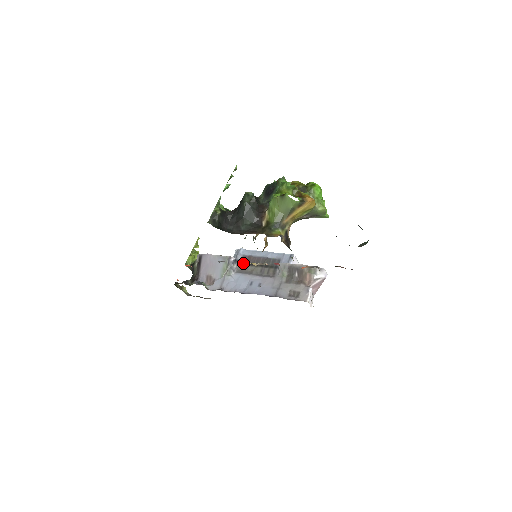
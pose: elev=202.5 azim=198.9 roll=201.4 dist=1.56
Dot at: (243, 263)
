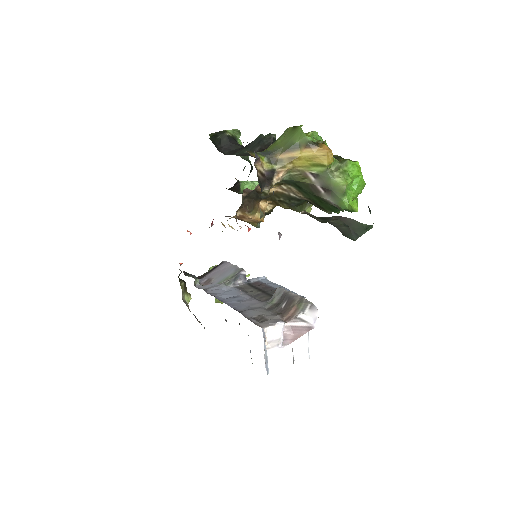
Dot at: occluded
